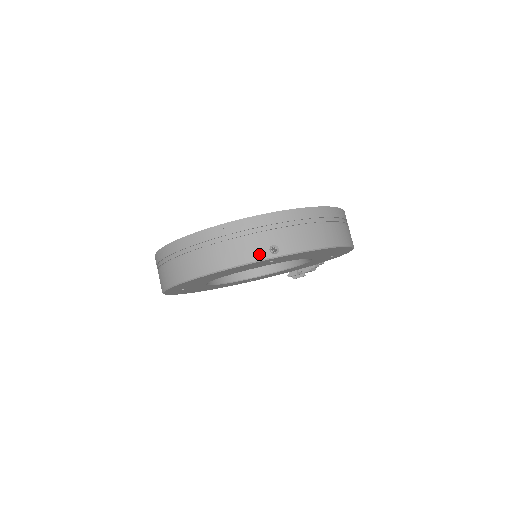
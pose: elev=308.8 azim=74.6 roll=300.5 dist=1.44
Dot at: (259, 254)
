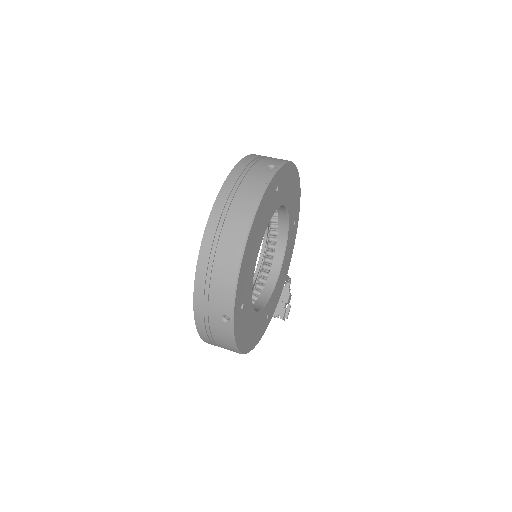
Dot at: (268, 173)
